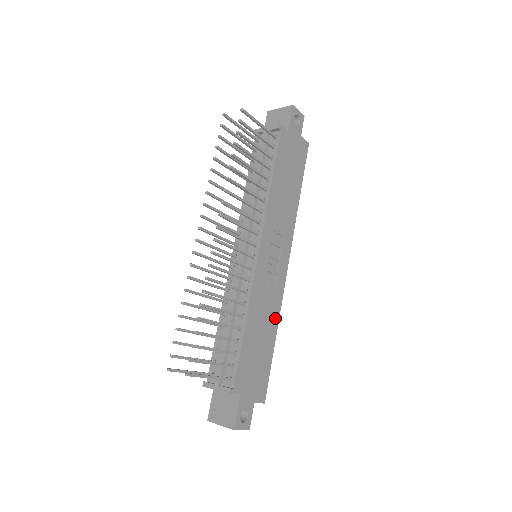
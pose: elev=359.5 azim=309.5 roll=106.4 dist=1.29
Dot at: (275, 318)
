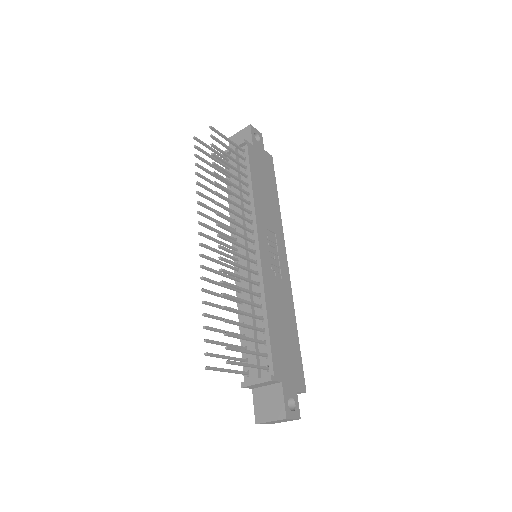
Dot at: (291, 308)
